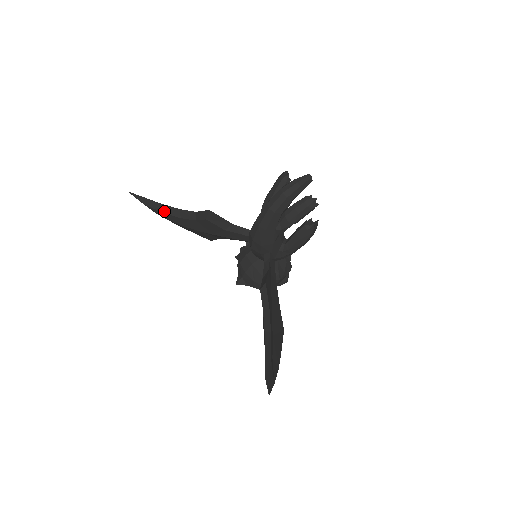
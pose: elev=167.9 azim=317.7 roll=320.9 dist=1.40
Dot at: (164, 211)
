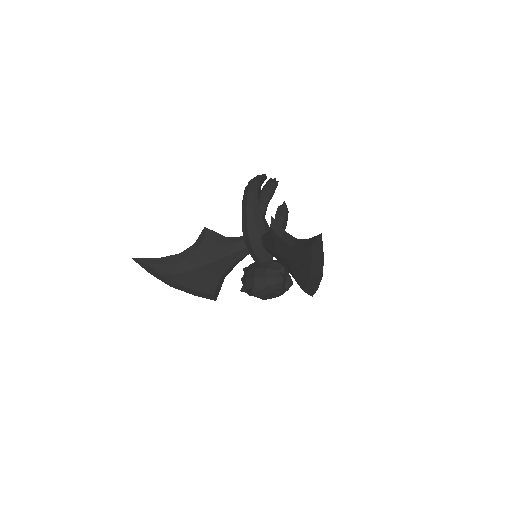
Dot at: (167, 262)
